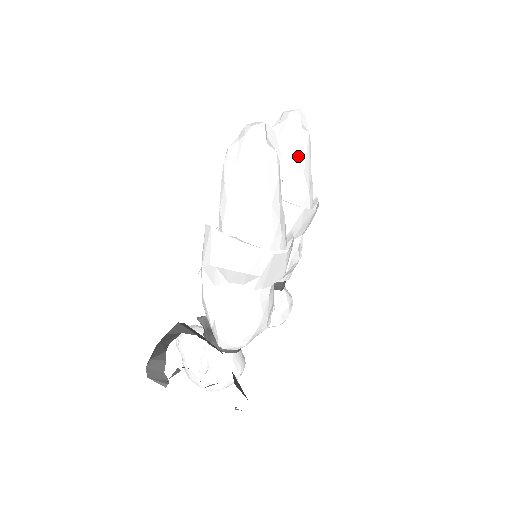
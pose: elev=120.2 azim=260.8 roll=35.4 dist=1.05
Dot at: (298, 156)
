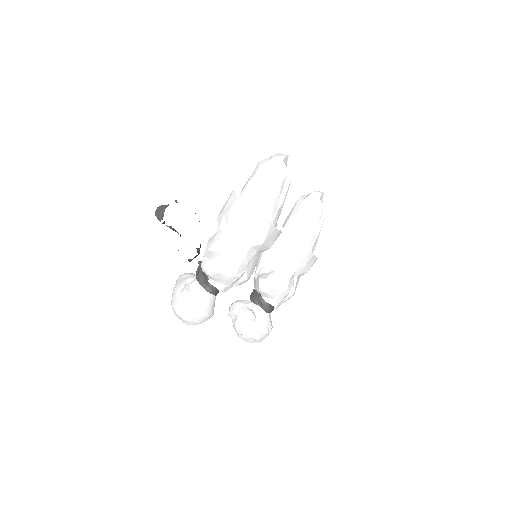
Dot at: (311, 213)
